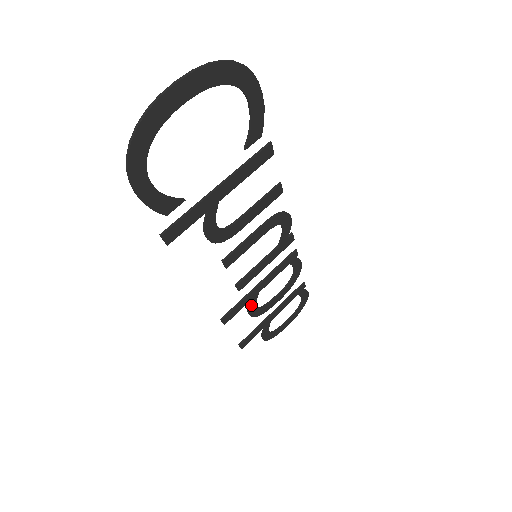
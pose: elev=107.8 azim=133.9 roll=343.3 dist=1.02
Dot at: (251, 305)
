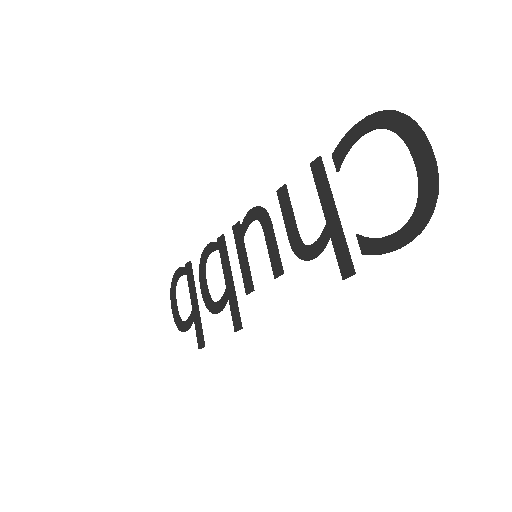
Dot at: (225, 303)
